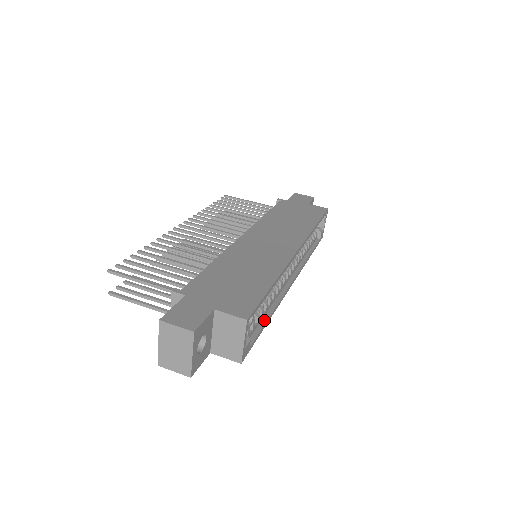
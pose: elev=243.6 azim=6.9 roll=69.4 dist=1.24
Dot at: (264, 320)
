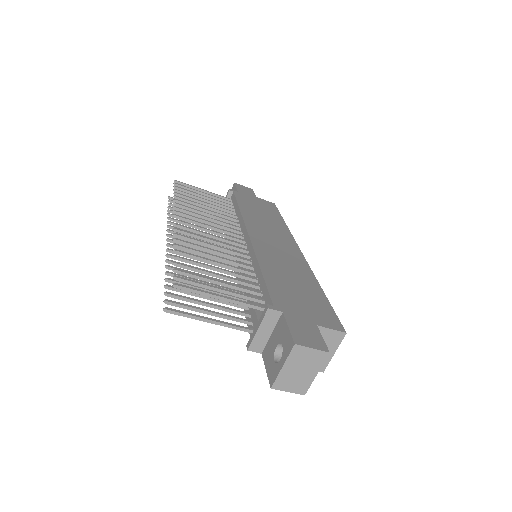
Dot at: occluded
